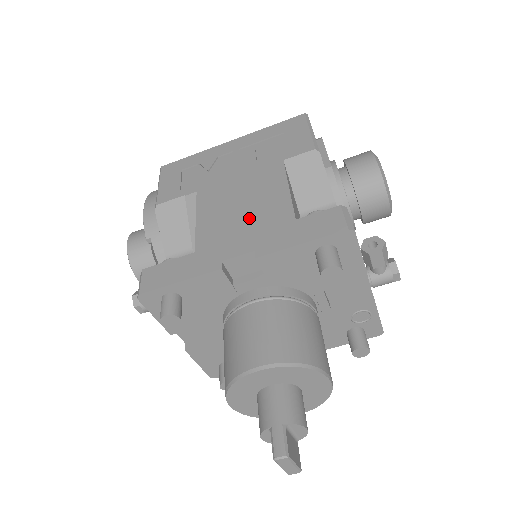
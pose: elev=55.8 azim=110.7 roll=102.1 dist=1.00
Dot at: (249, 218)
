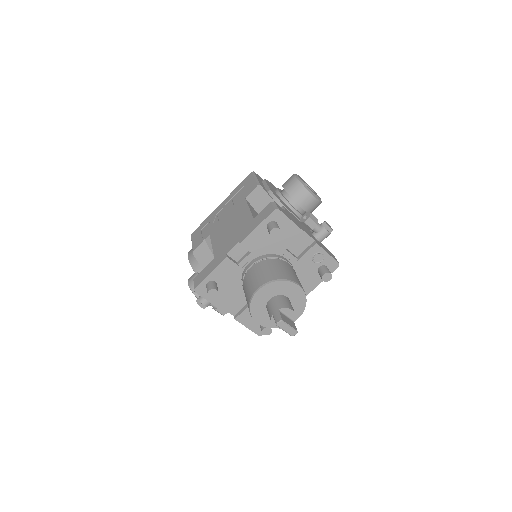
Dot at: (234, 230)
